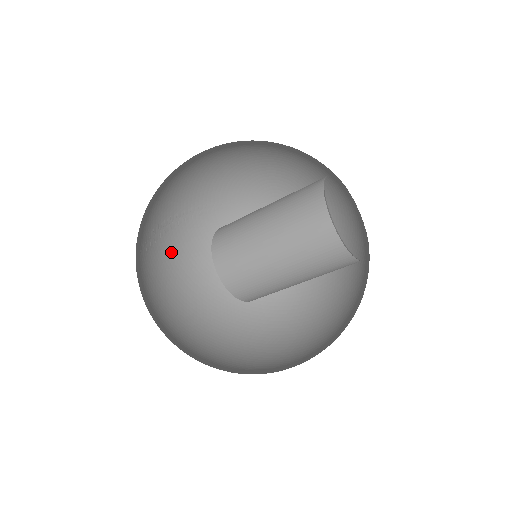
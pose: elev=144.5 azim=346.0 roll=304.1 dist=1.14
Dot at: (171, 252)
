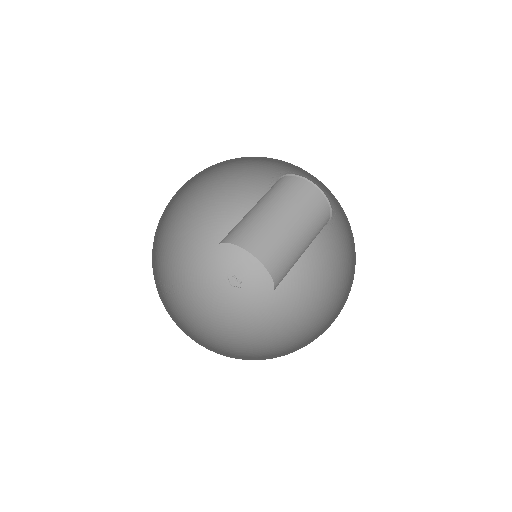
Dot at: occluded
